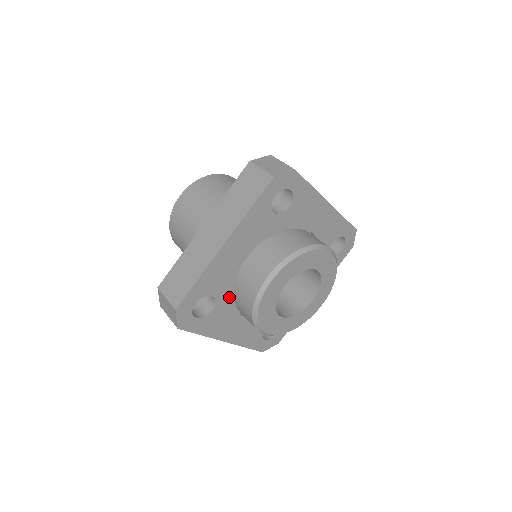
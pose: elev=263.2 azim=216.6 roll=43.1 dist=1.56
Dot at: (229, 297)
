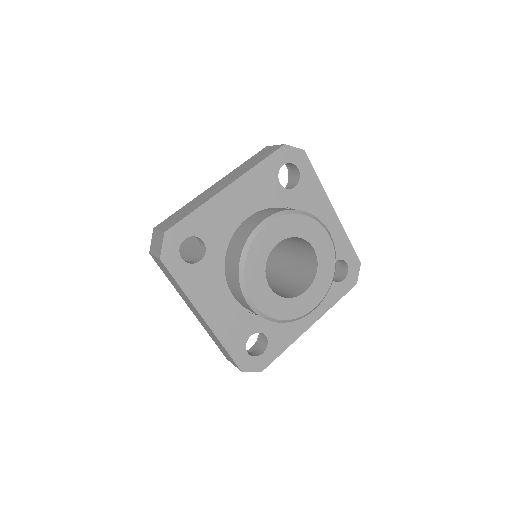
Dot at: (220, 256)
